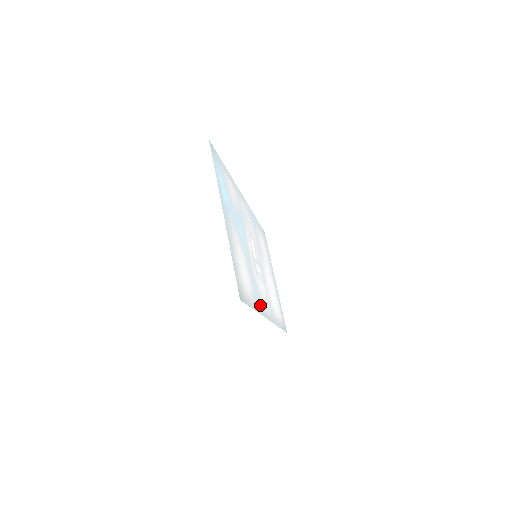
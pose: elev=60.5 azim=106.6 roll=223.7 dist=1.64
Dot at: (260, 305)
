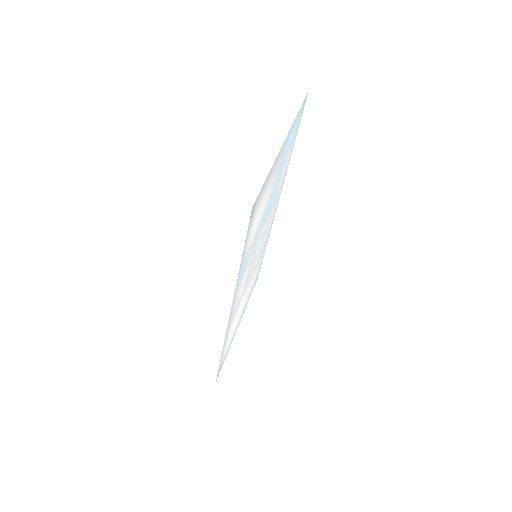
Dot at: (239, 282)
